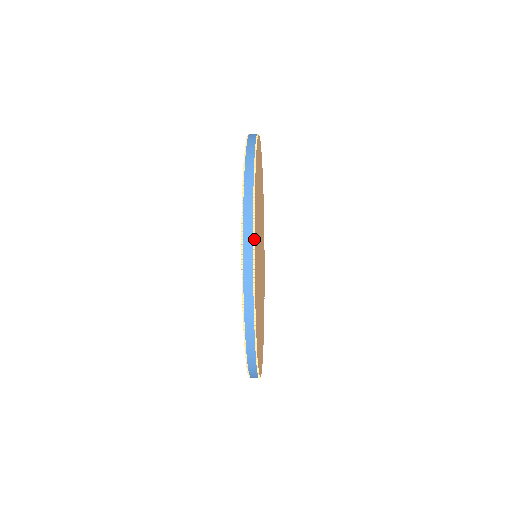
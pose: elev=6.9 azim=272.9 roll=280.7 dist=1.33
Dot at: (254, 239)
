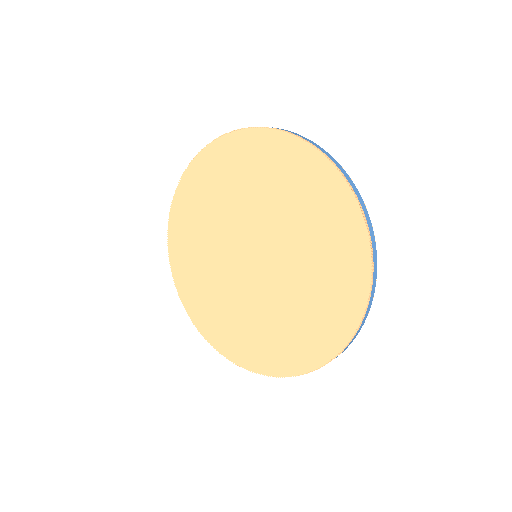
Dot at: (376, 264)
